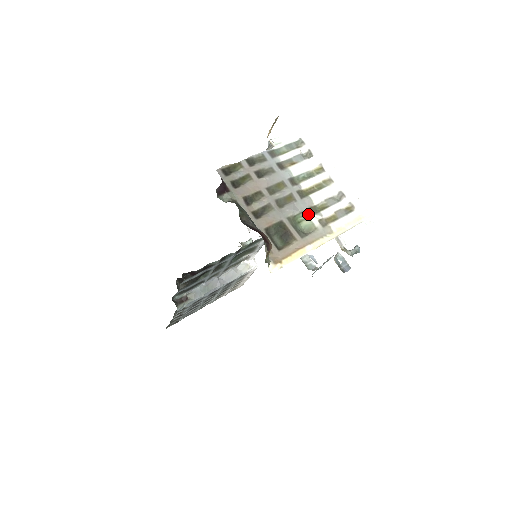
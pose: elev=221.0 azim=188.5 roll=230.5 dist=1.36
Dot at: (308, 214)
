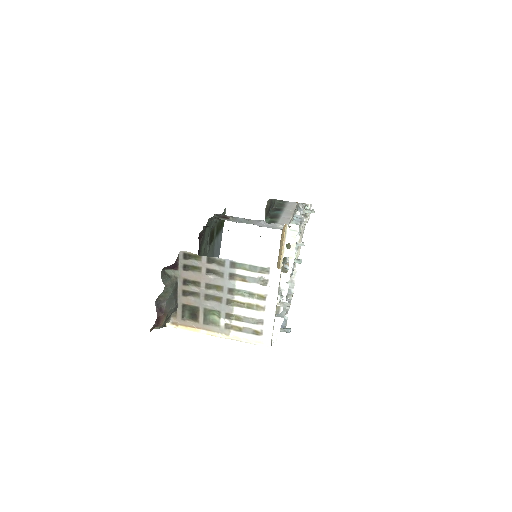
Dot at: (222, 316)
